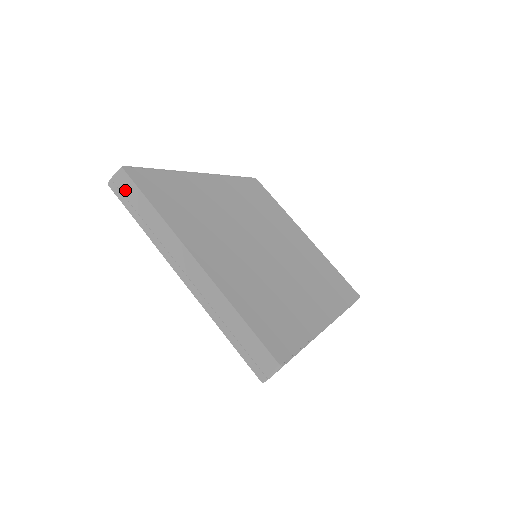
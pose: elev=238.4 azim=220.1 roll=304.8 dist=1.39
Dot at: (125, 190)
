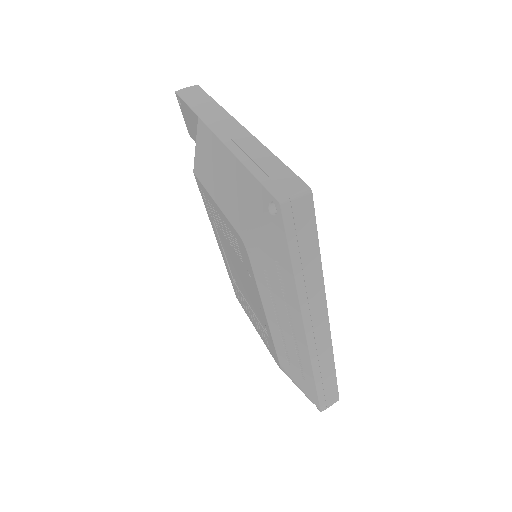
Dot at: (191, 93)
